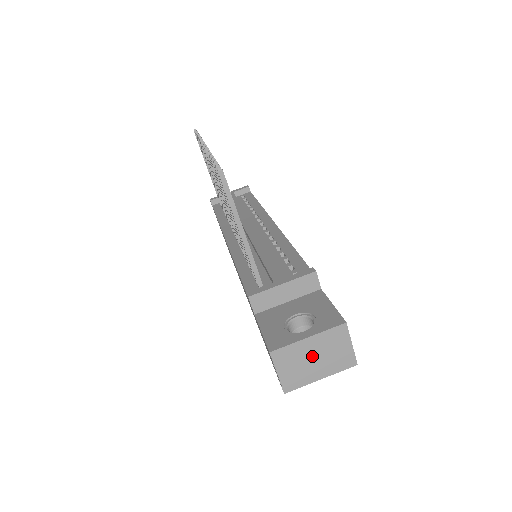
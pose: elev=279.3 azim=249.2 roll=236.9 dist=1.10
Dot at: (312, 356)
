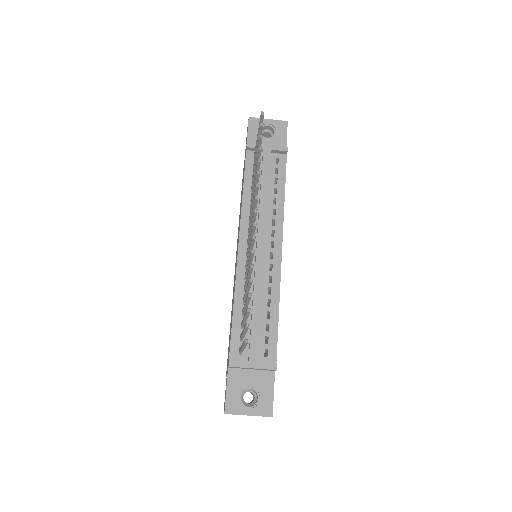
Dot at: occluded
